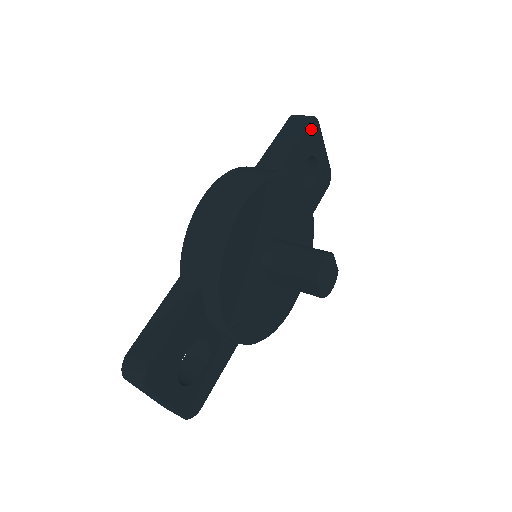
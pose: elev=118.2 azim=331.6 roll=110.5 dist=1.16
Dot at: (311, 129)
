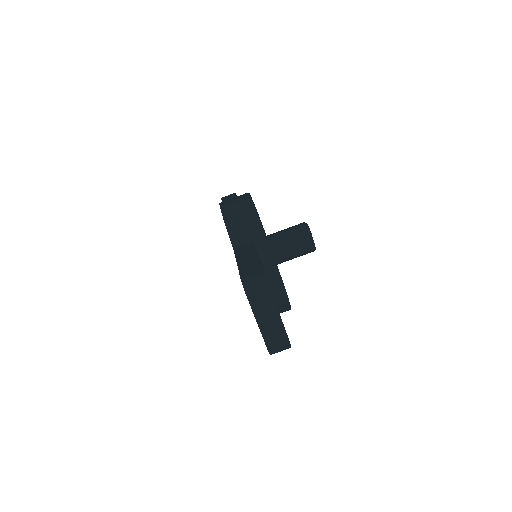
Dot at: occluded
